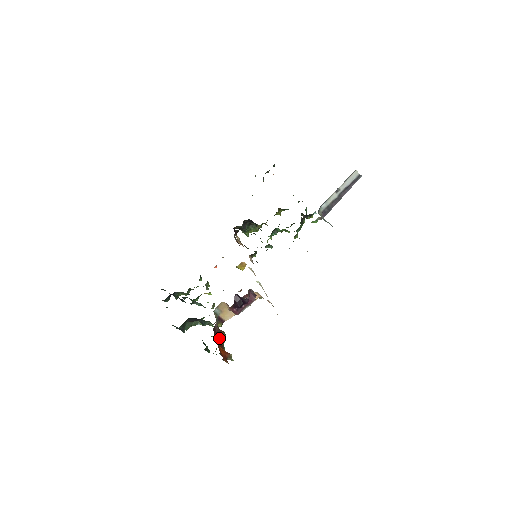
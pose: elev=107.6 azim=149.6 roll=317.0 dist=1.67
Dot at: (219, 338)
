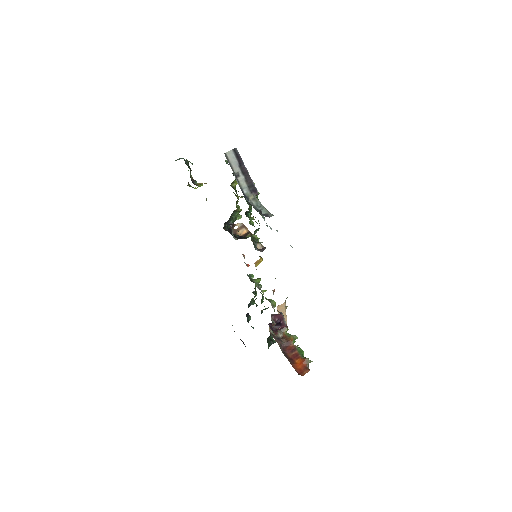
Dot at: (291, 351)
